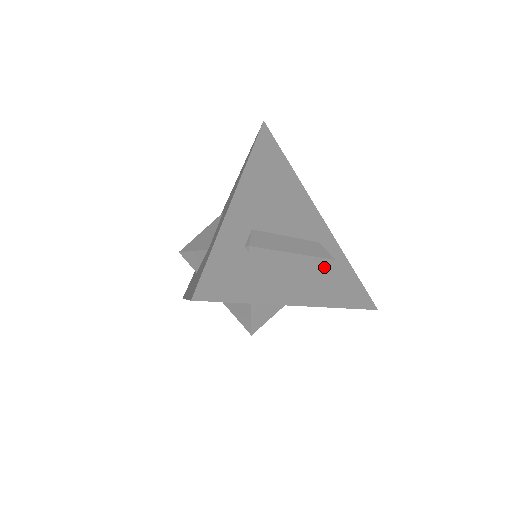
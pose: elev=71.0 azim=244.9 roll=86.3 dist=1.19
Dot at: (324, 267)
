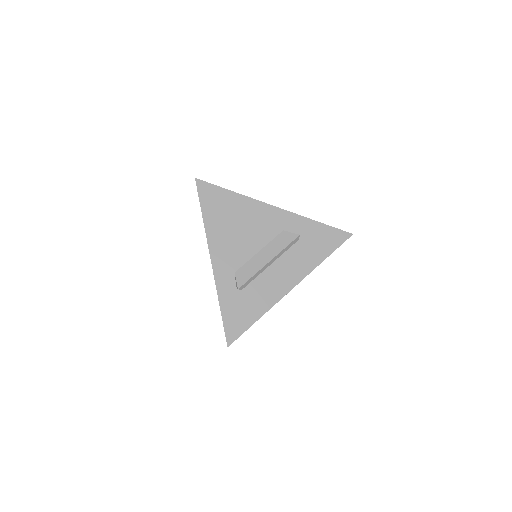
Dot at: (295, 245)
